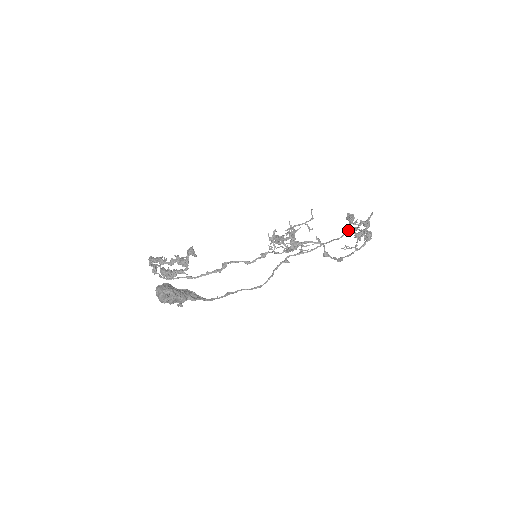
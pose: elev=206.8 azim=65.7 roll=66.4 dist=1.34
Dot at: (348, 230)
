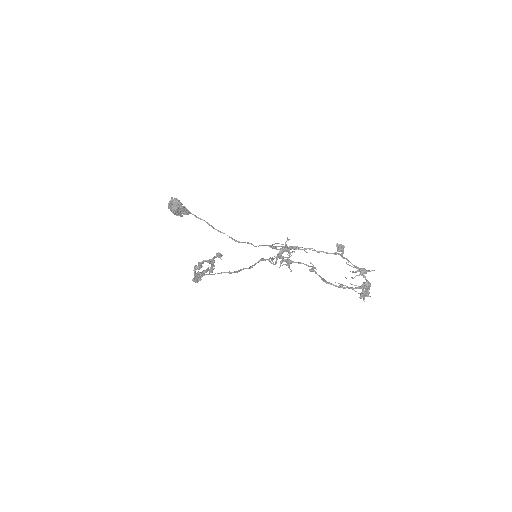
Dot at: (335, 253)
